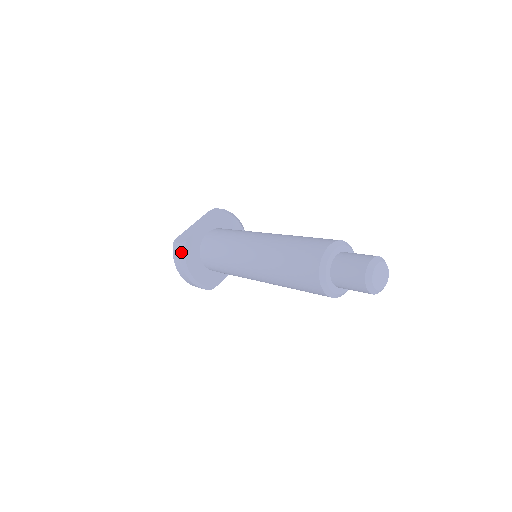
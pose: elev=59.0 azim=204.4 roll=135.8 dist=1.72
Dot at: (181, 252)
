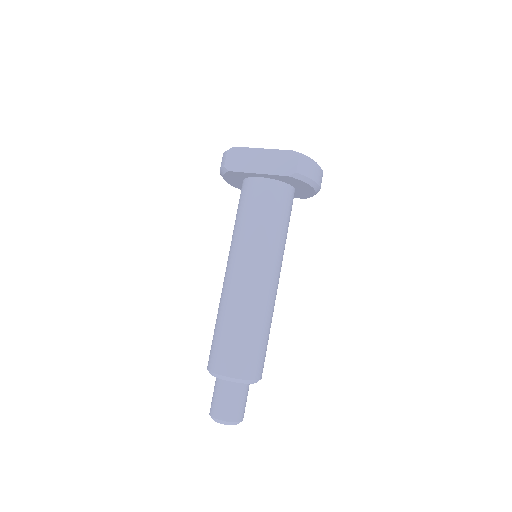
Dot at: (221, 170)
